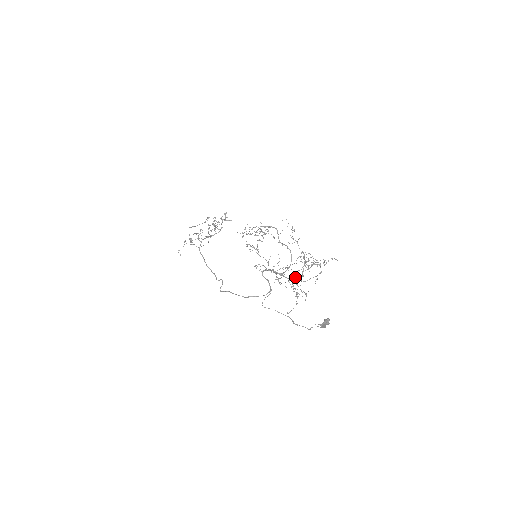
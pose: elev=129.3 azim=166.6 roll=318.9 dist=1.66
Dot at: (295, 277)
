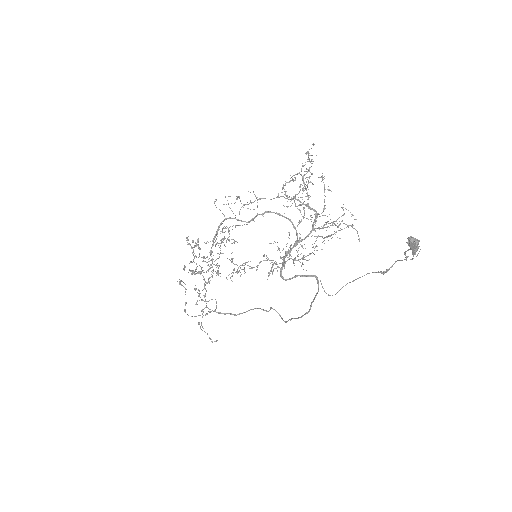
Dot at: occluded
